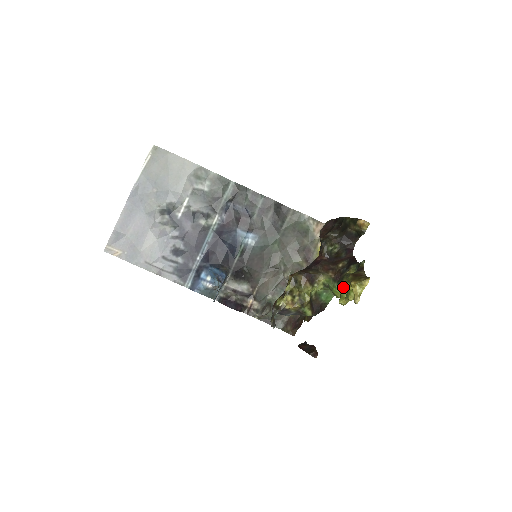
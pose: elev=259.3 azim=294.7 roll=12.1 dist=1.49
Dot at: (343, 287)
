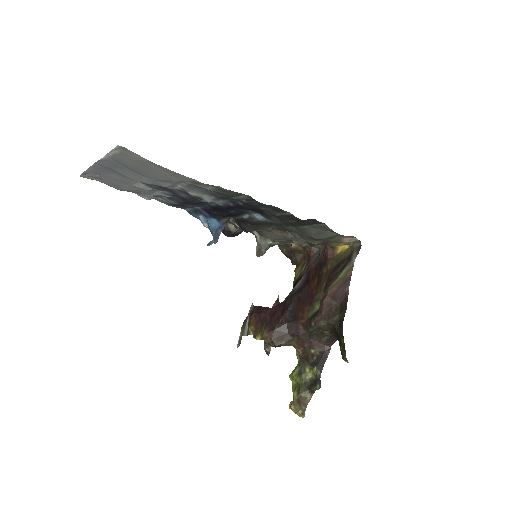
Dot at: (295, 379)
